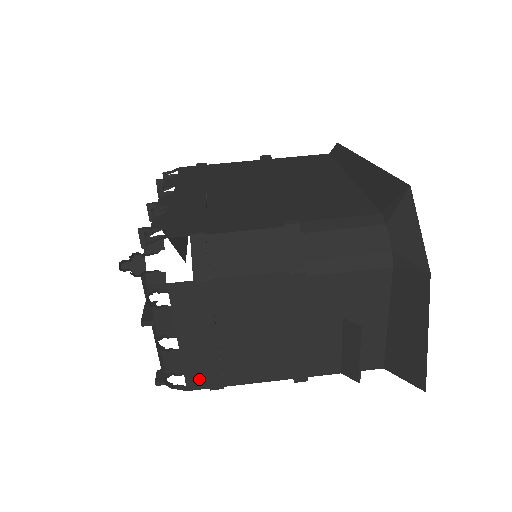
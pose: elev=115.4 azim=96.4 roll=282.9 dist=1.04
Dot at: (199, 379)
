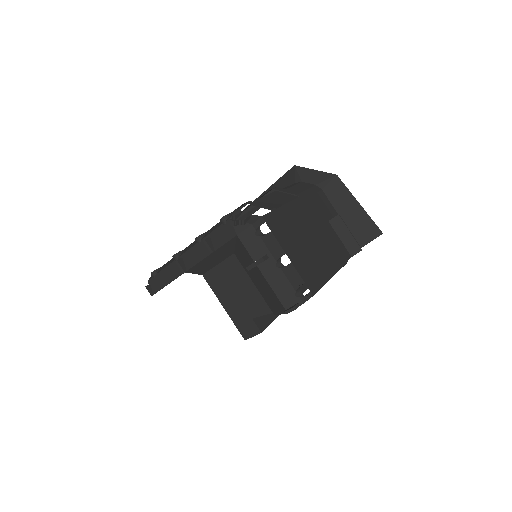
Dot at: (312, 283)
